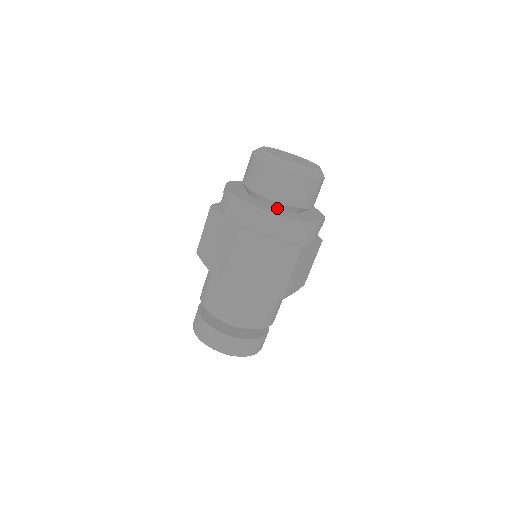
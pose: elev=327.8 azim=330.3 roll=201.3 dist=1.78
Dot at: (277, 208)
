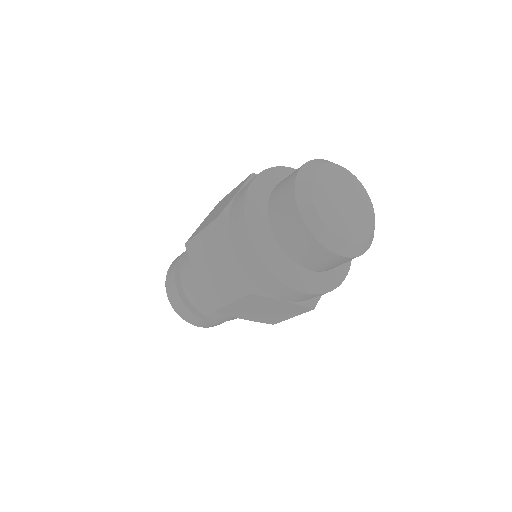
Dot at: occluded
